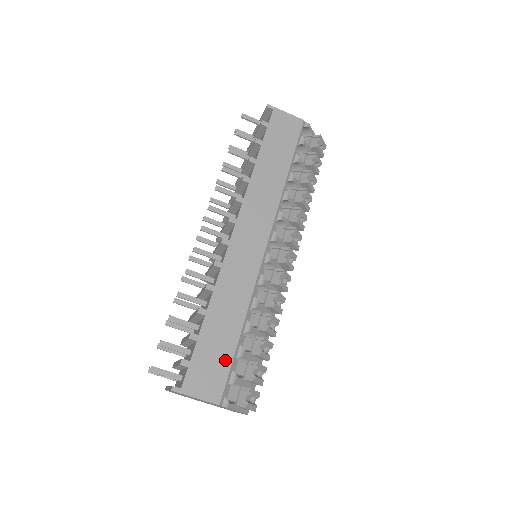
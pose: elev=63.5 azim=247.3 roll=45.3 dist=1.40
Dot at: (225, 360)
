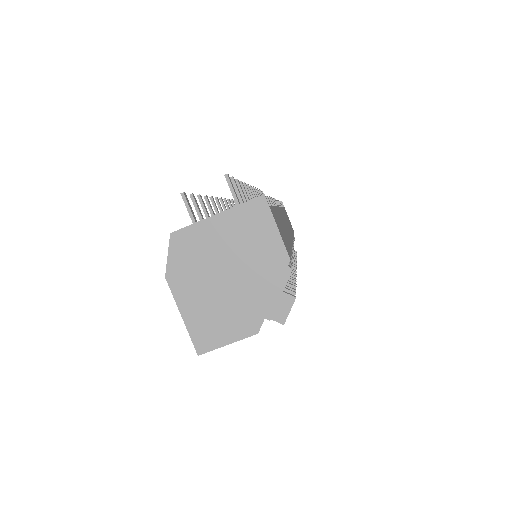
Dot at: (288, 245)
